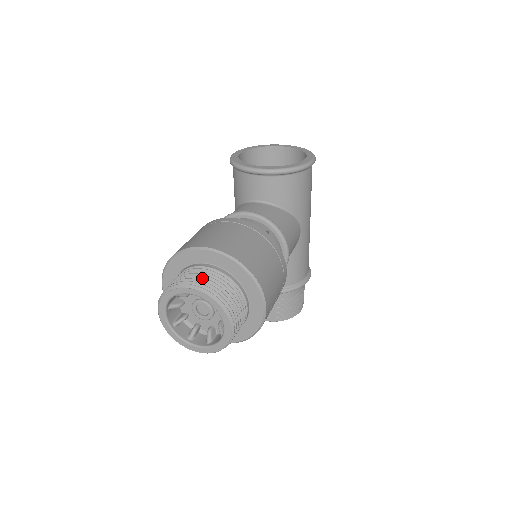
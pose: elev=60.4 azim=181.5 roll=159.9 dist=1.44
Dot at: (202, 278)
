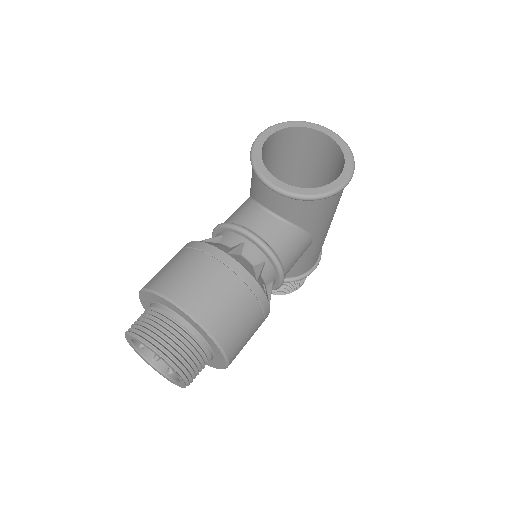
Dot at: (166, 337)
